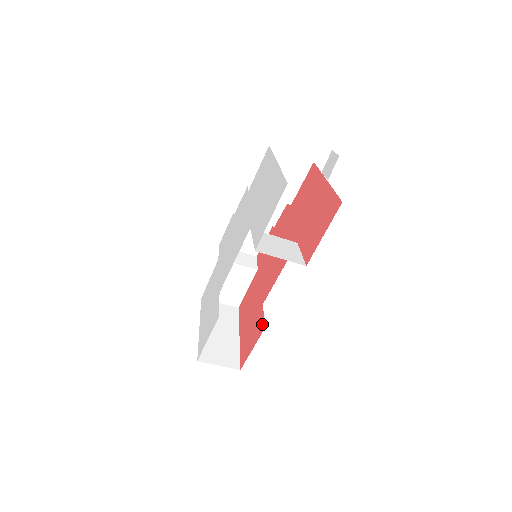
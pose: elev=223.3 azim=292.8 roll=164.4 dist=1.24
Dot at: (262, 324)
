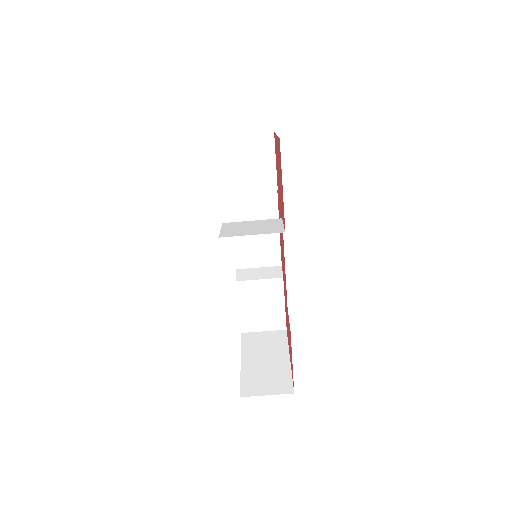
Dot at: occluded
